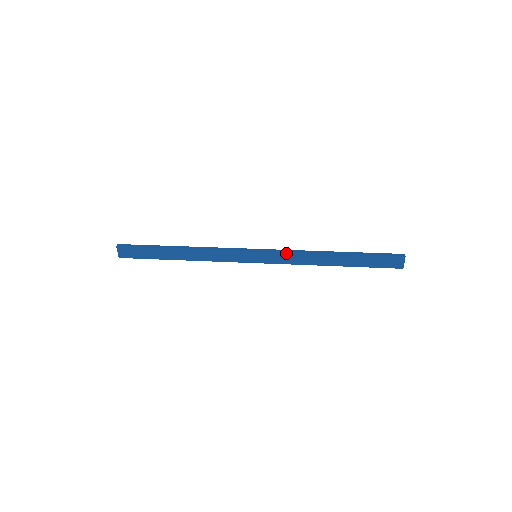
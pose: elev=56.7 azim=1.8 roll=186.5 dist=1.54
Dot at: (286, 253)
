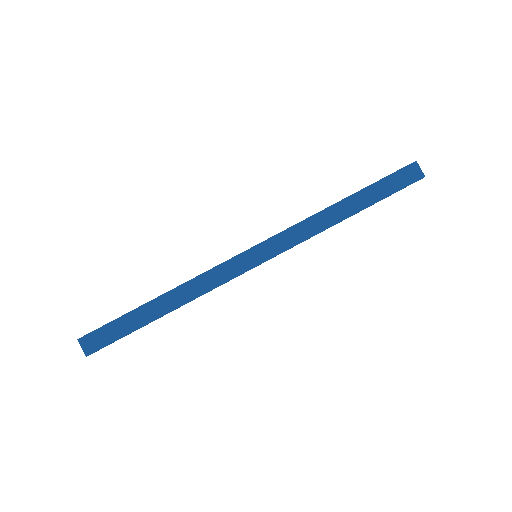
Dot at: (287, 230)
